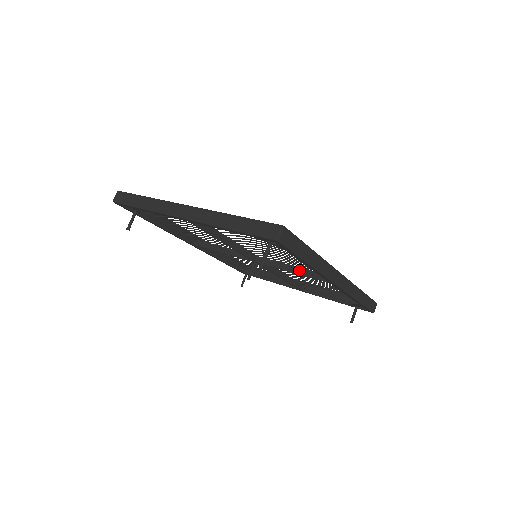
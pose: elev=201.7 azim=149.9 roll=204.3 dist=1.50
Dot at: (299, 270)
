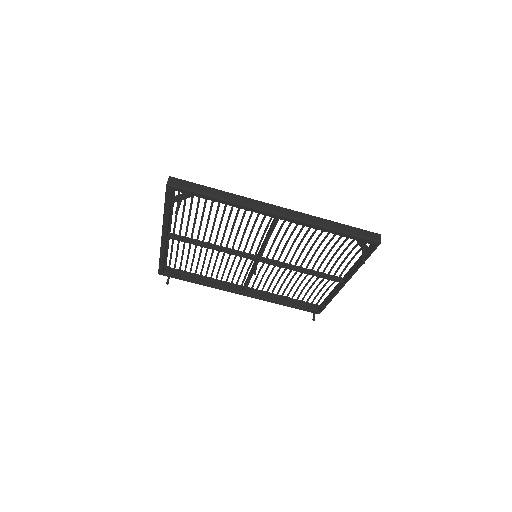
Dot at: (267, 234)
